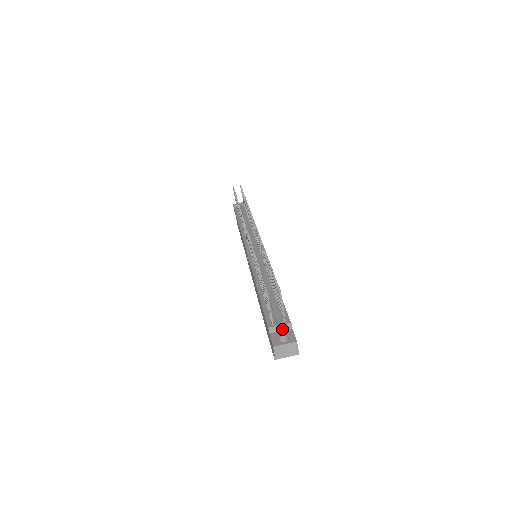
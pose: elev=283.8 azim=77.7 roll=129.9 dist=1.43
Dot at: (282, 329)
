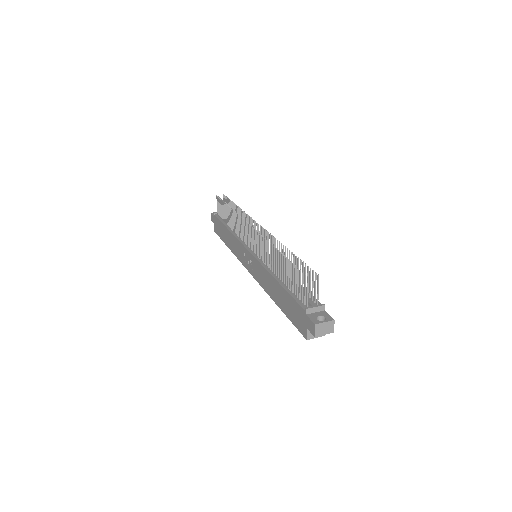
Dot at: (317, 311)
